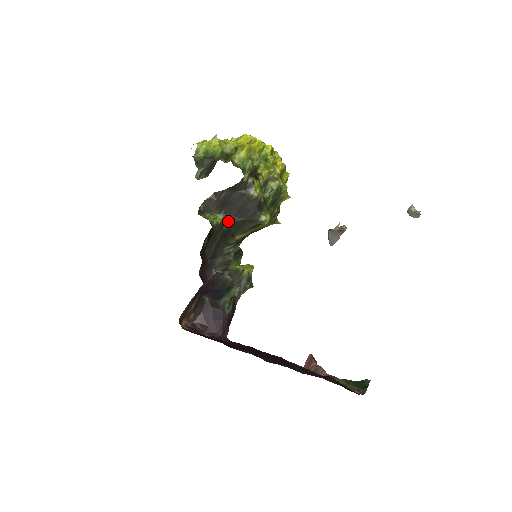
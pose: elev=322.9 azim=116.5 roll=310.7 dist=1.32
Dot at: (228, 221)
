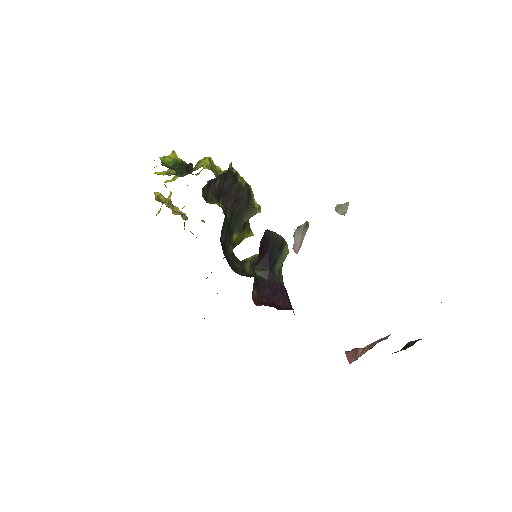
Dot at: (228, 210)
